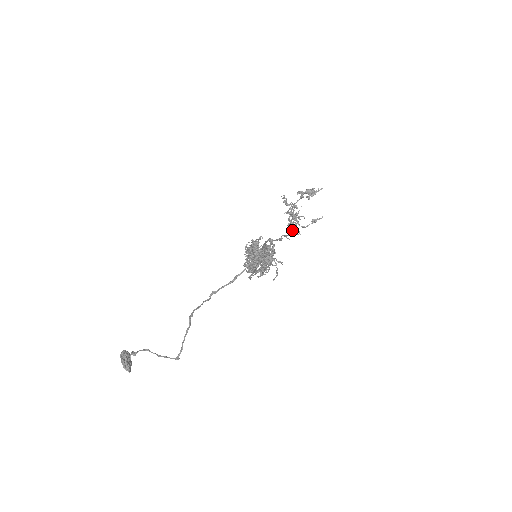
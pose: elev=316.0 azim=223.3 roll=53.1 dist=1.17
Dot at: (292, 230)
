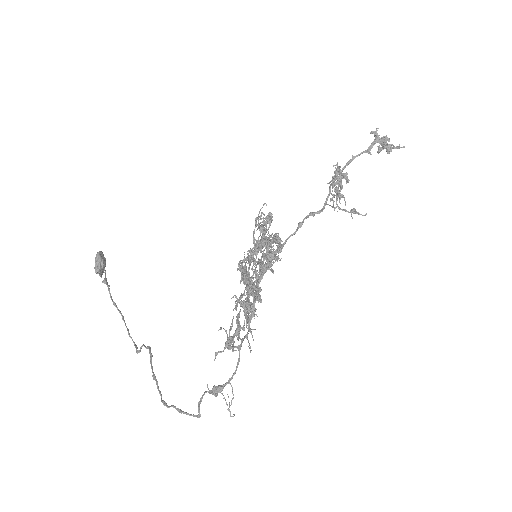
Dot at: (322, 210)
